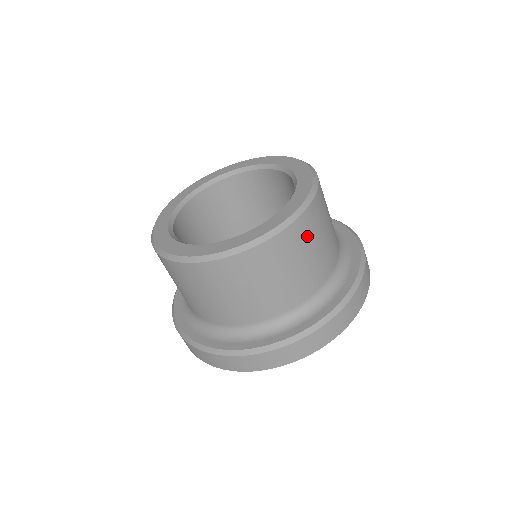
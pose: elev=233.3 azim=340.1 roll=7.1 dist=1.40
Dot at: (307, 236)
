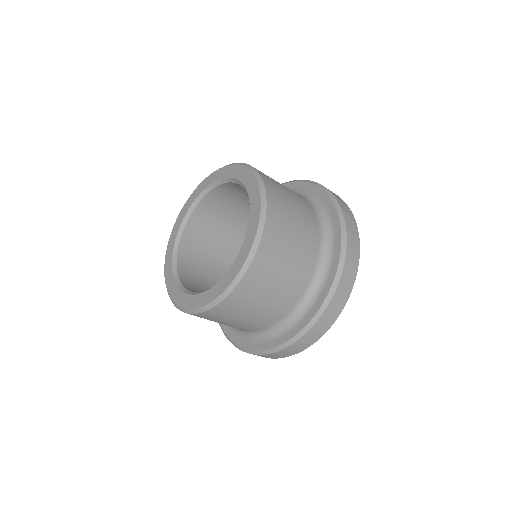
Dot at: (263, 278)
